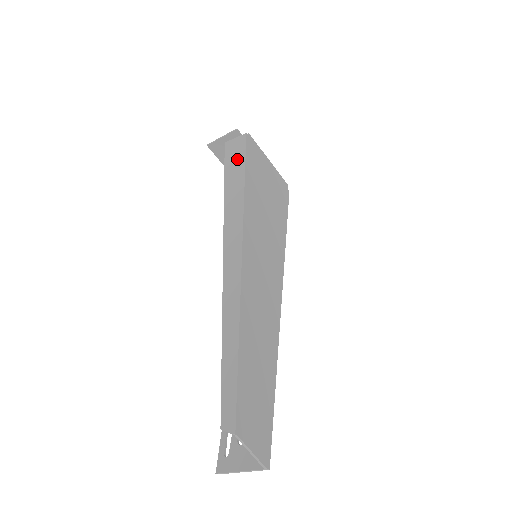
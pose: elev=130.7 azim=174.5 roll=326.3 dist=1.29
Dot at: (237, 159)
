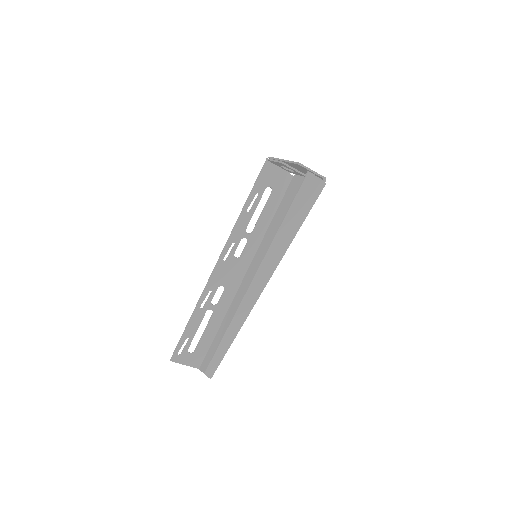
Dot at: (306, 204)
